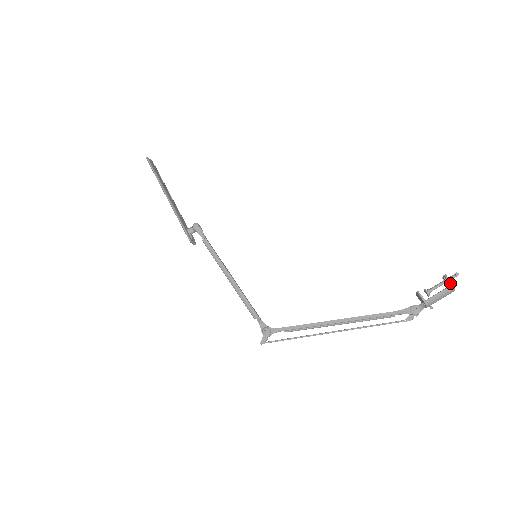
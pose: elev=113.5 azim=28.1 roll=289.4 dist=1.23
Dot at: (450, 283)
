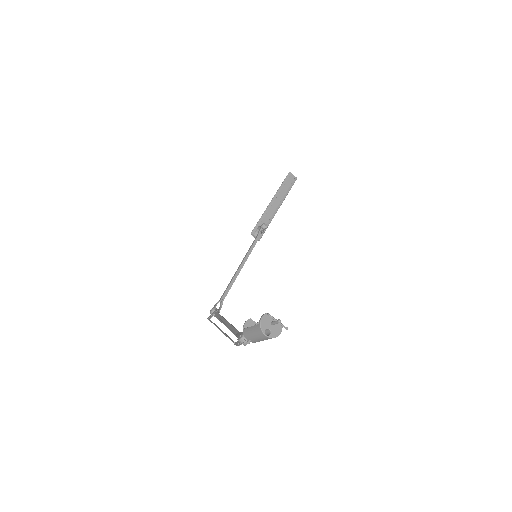
Dot at: (259, 321)
